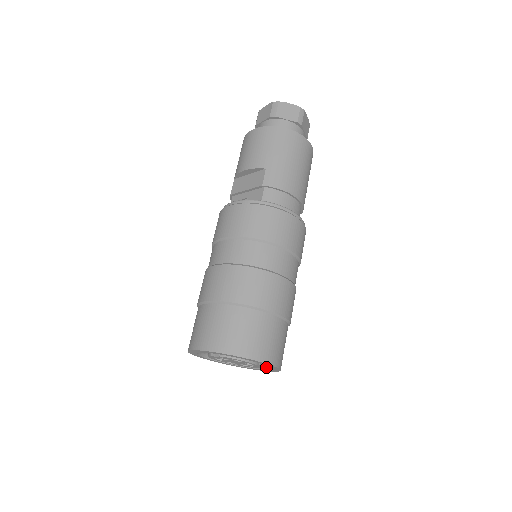
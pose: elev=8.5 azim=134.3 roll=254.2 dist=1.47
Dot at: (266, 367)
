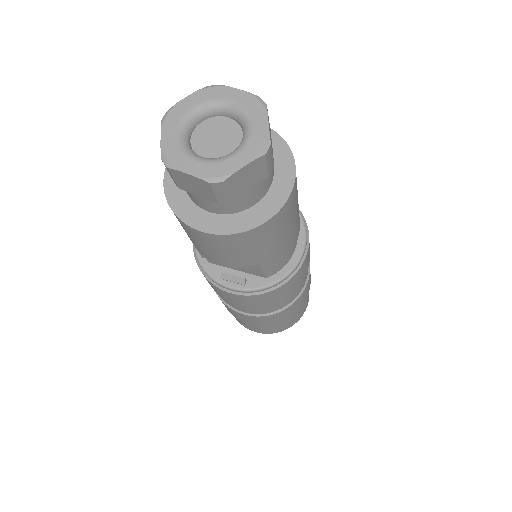
Dot at: occluded
